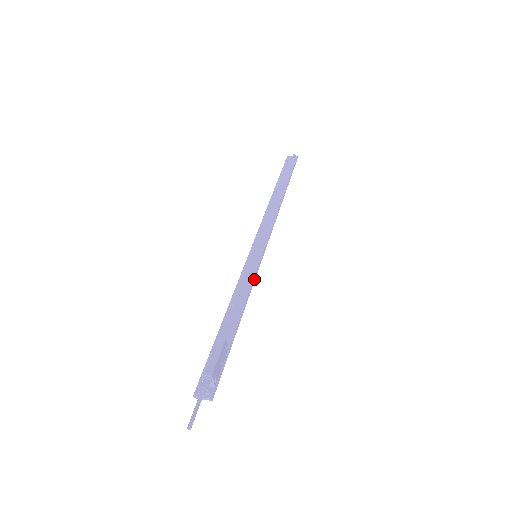
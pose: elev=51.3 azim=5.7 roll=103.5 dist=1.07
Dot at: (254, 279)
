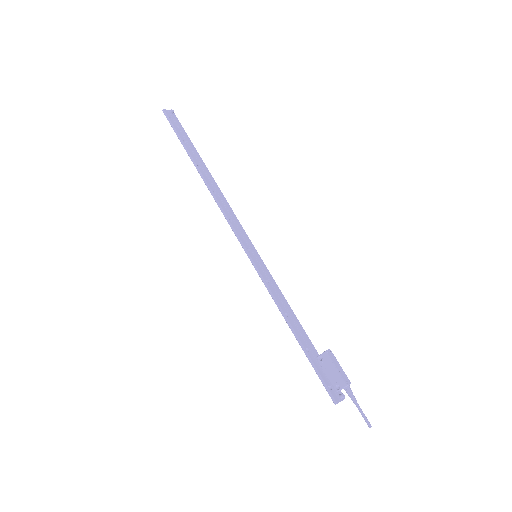
Dot at: (273, 282)
